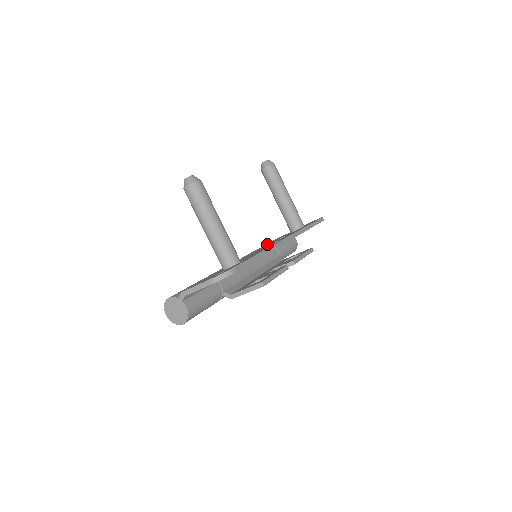
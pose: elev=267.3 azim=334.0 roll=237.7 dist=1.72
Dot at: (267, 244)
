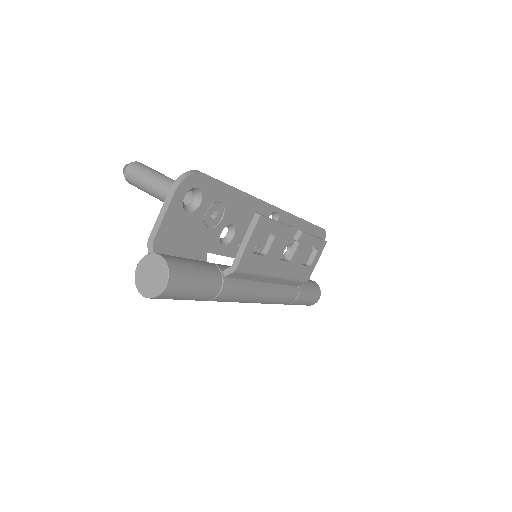
Dot at: occluded
